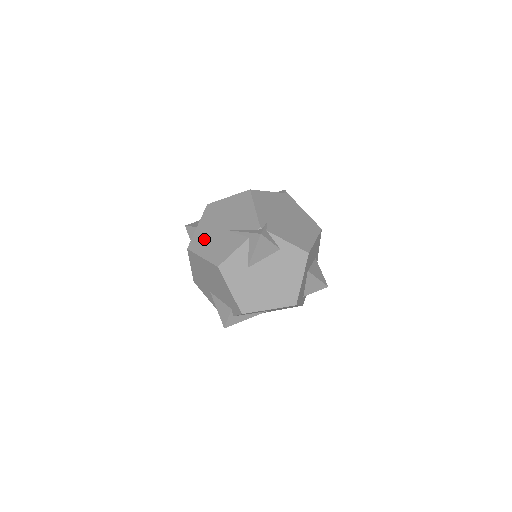
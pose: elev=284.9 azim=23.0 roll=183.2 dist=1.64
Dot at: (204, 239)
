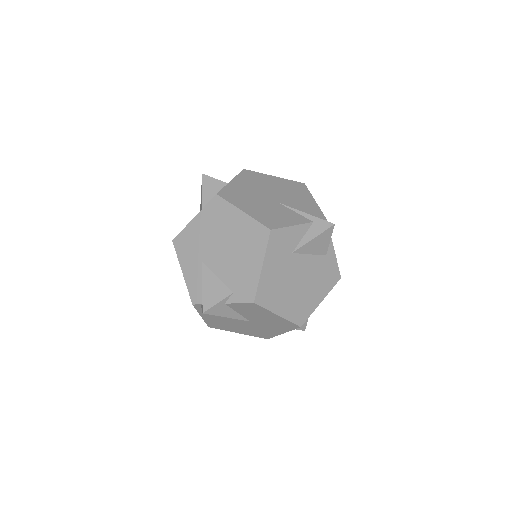
Dot at: (244, 196)
